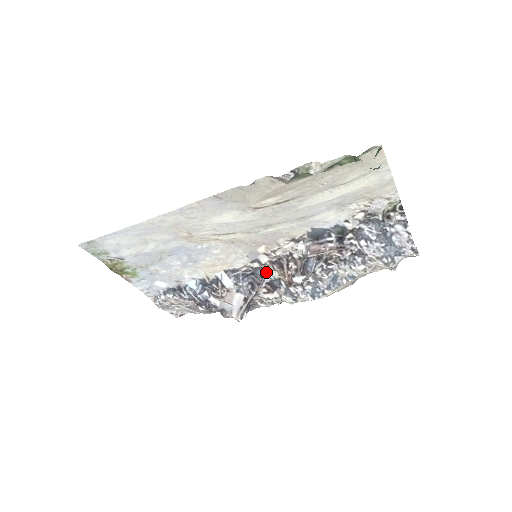
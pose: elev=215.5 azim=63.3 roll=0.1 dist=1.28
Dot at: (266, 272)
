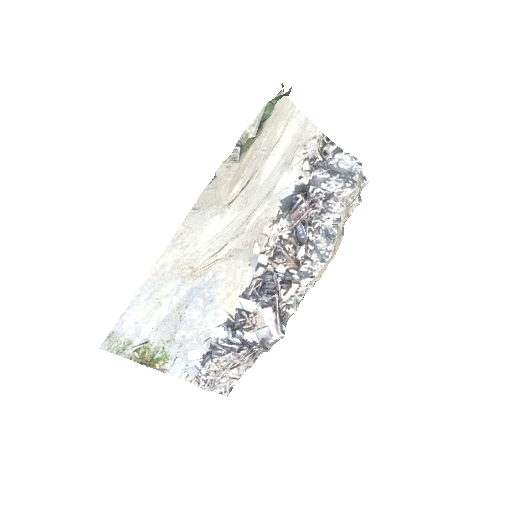
Dot at: (273, 274)
